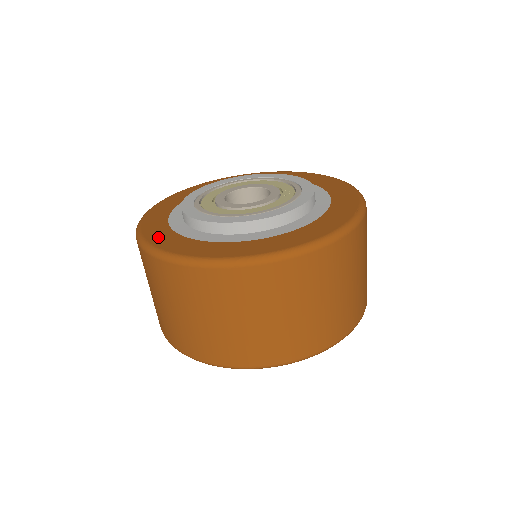
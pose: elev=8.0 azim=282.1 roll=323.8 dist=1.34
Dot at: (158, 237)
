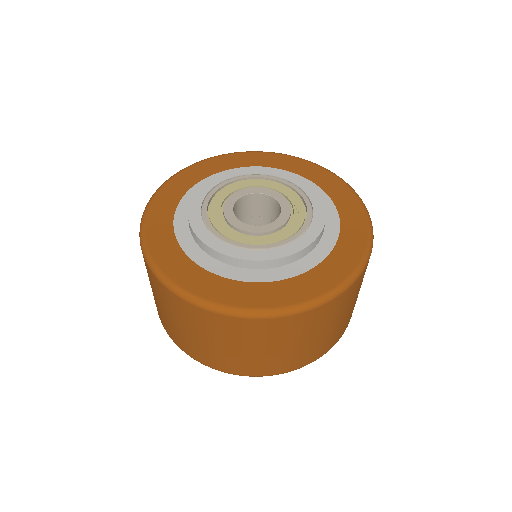
Dot at: (176, 269)
